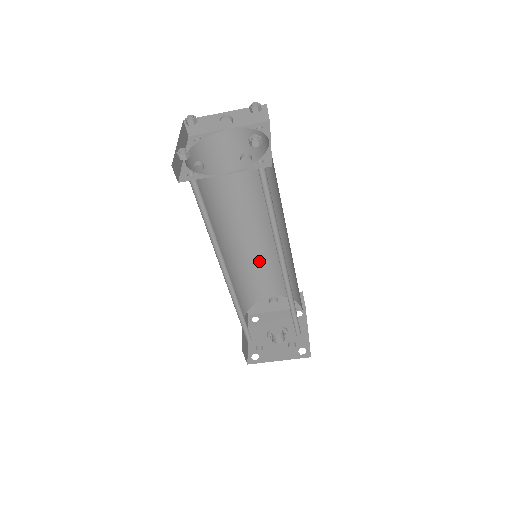
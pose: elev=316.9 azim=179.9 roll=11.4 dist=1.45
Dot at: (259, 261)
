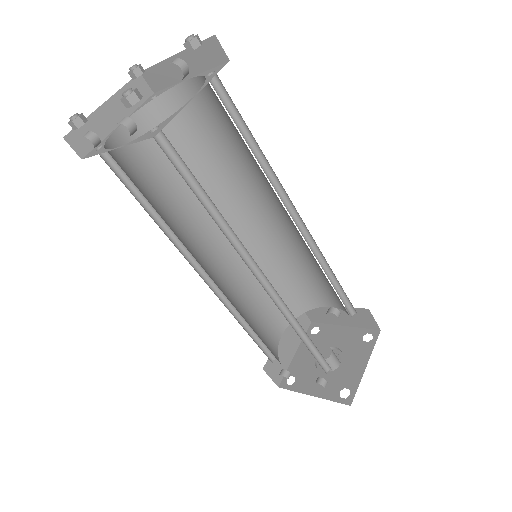
Dot at: (296, 259)
